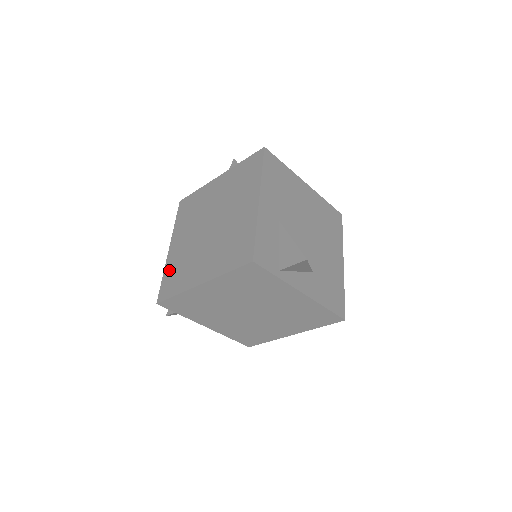
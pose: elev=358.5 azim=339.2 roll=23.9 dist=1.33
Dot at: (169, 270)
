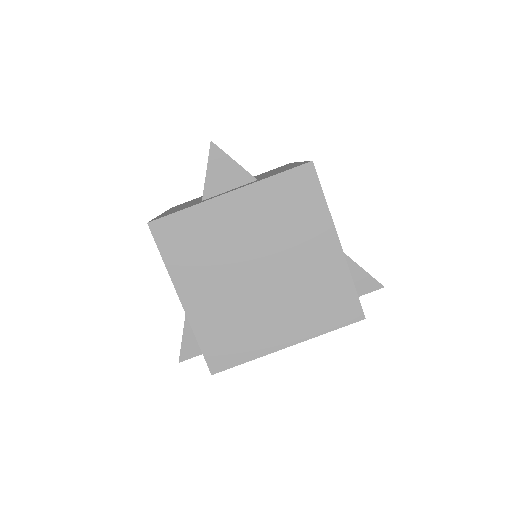
Dot at: (207, 333)
